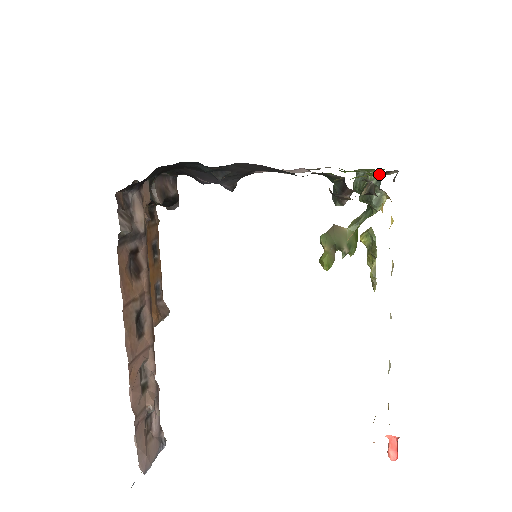
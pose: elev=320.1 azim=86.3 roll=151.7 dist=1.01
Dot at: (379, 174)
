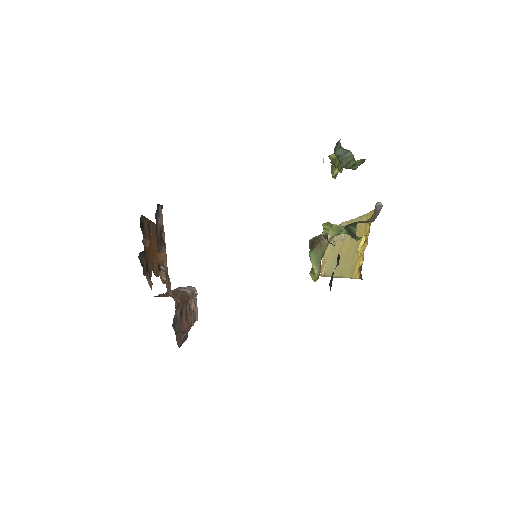
Dot at: occluded
